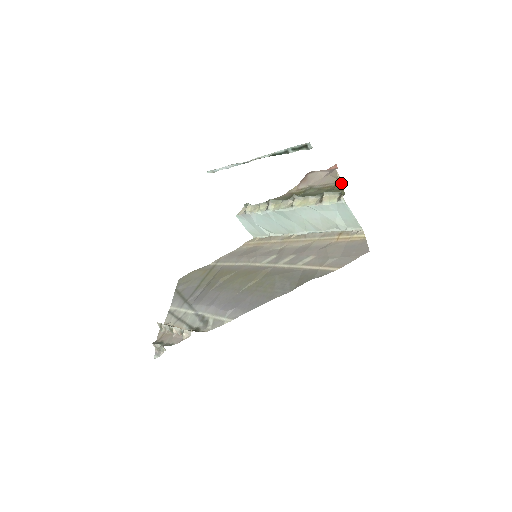
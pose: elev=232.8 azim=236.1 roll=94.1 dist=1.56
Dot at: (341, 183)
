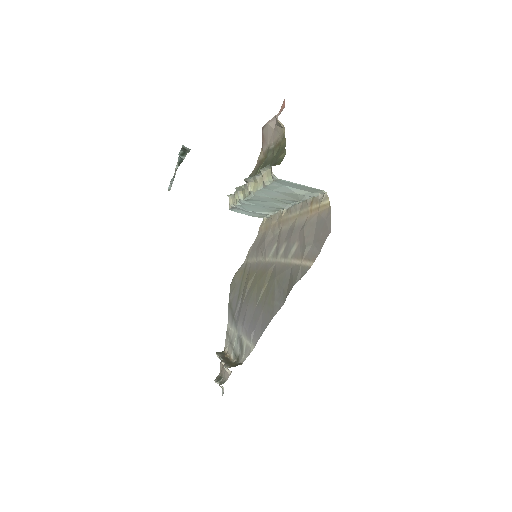
Dot at: (284, 136)
